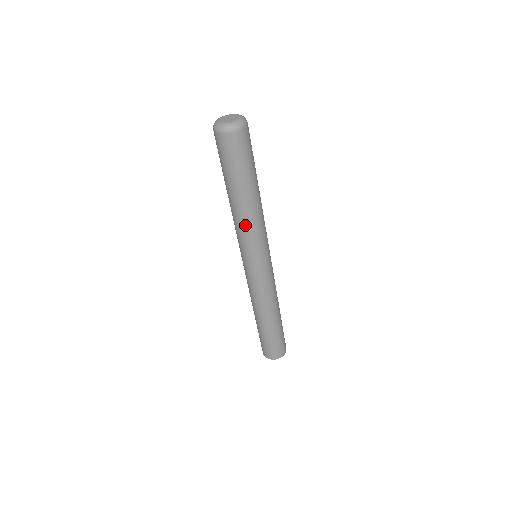
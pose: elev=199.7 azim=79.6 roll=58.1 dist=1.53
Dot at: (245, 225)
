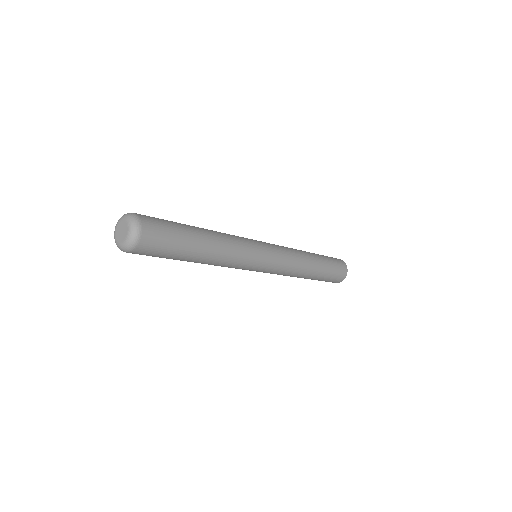
Dot at: occluded
